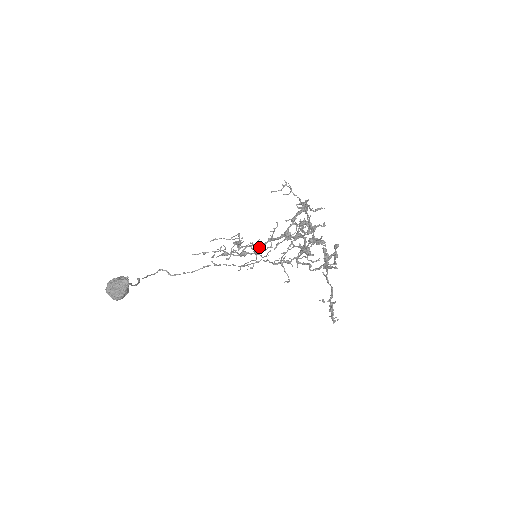
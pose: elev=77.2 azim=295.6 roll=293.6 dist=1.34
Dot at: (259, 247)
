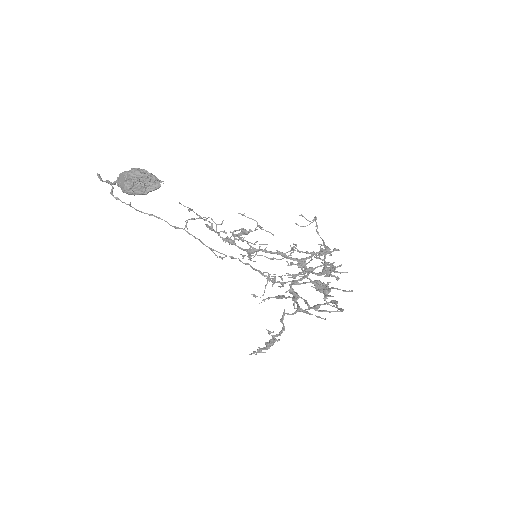
Dot at: (260, 250)
